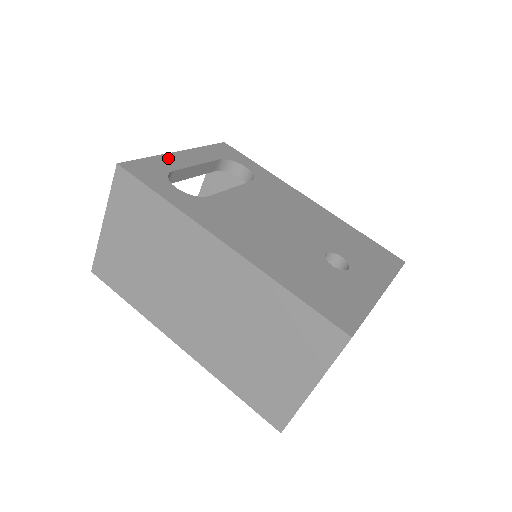
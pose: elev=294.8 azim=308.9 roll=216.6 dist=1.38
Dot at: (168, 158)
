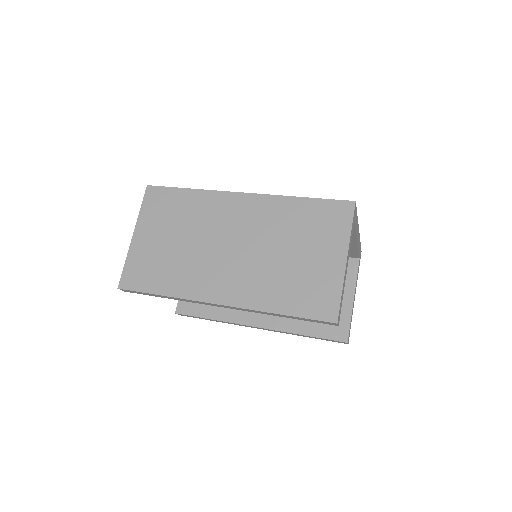
Dot at: occluded
